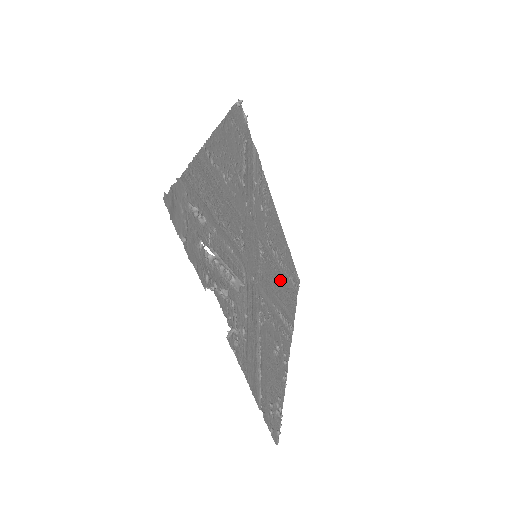
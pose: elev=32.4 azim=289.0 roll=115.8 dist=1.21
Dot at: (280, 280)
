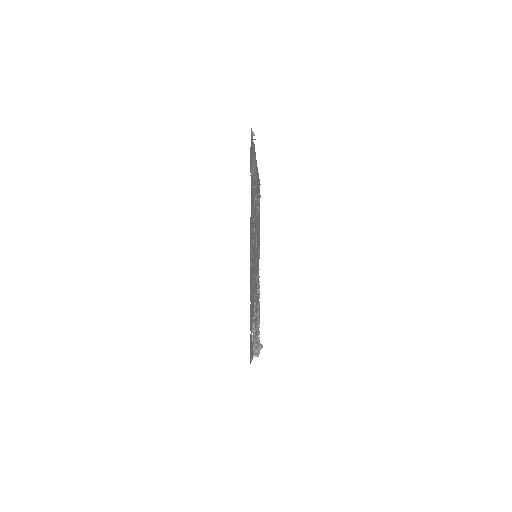
Dot at: occluded
